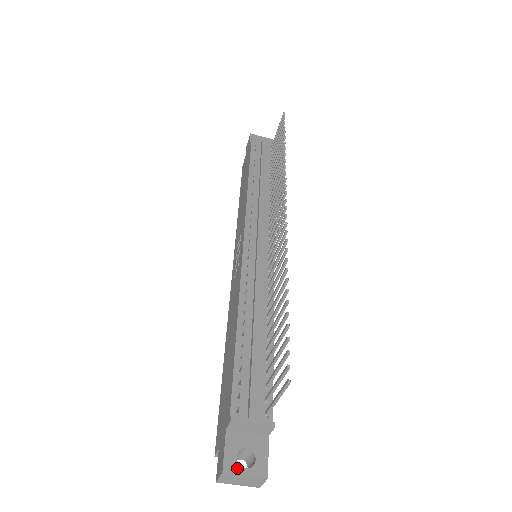
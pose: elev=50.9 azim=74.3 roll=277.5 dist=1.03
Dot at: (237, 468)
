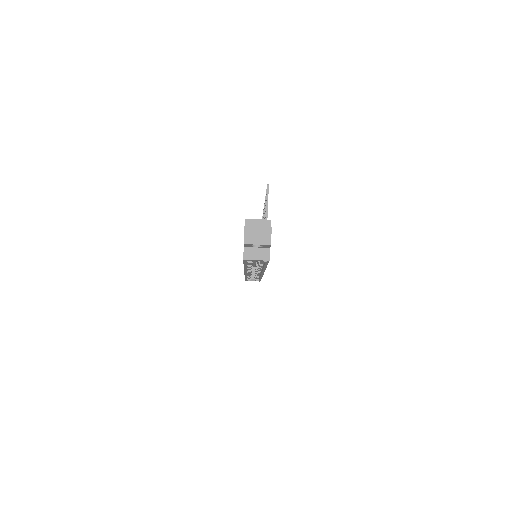
Dot at: (253, 227)
